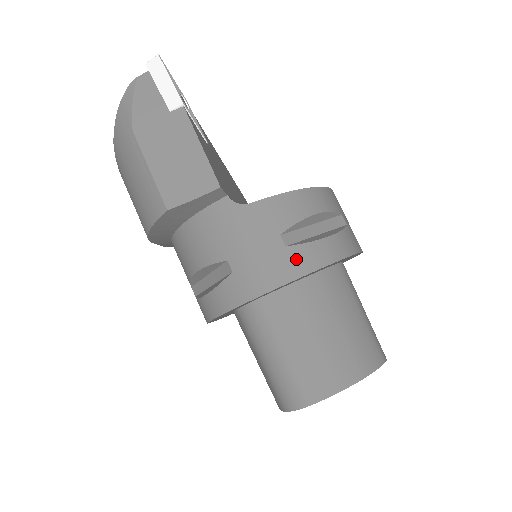
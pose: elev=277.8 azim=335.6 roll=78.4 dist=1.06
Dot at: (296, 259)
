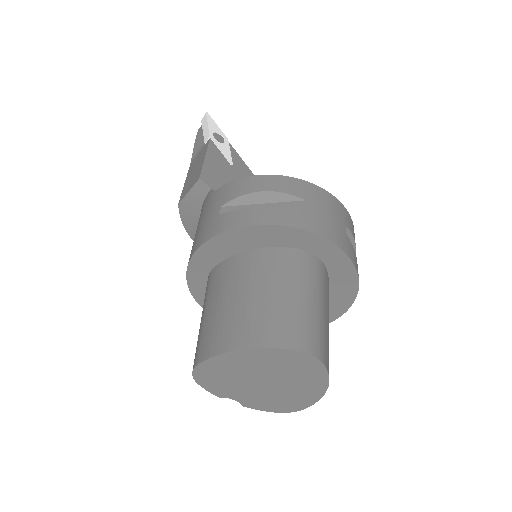
Dot at: (220, 223)
